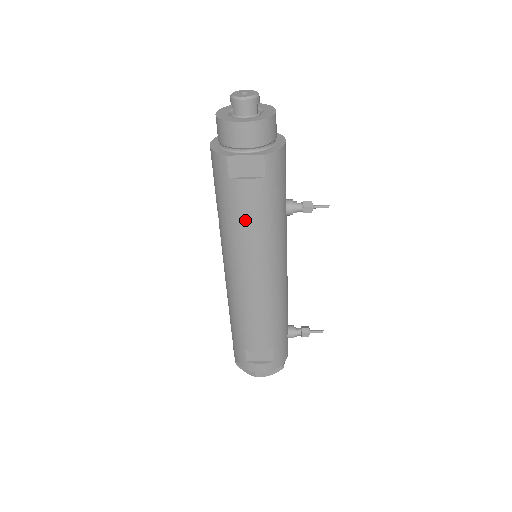
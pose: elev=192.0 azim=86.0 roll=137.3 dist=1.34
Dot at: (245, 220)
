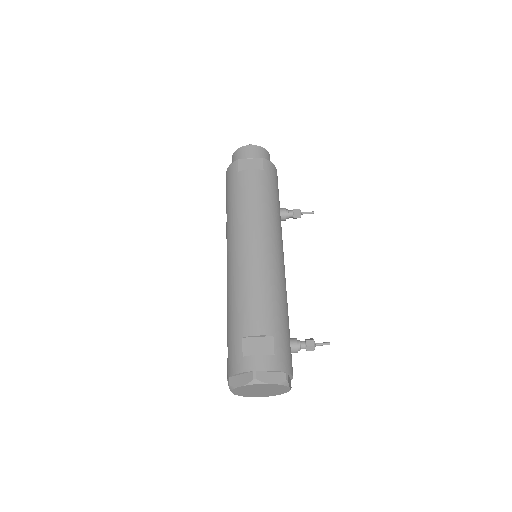
Dot at: (248, 196)
